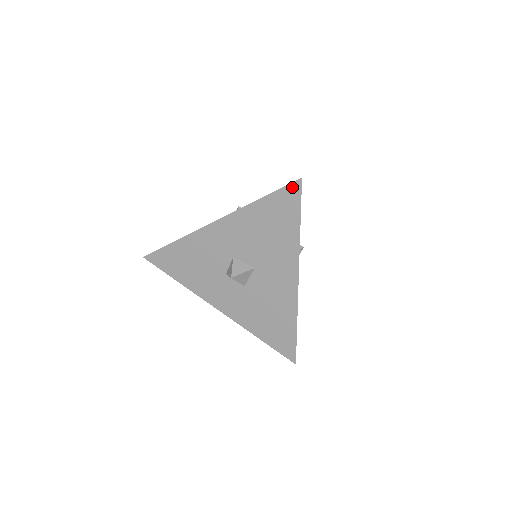
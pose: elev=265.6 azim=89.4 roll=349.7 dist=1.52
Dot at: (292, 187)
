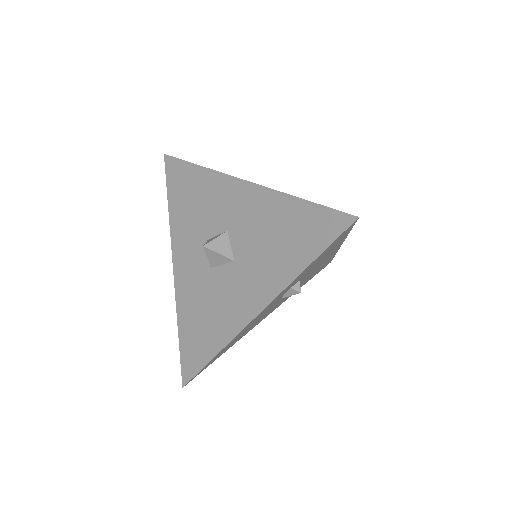
Dot at: (341, 217)
